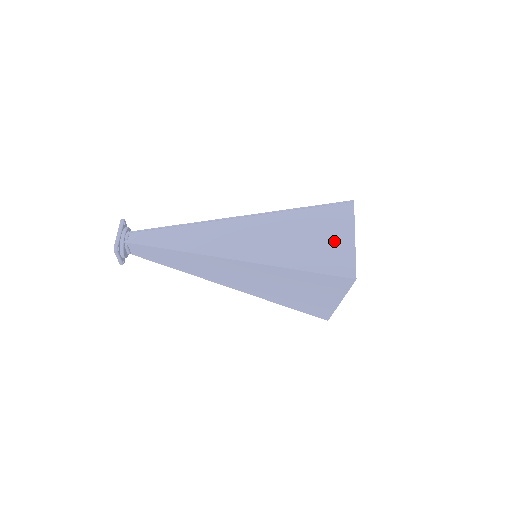
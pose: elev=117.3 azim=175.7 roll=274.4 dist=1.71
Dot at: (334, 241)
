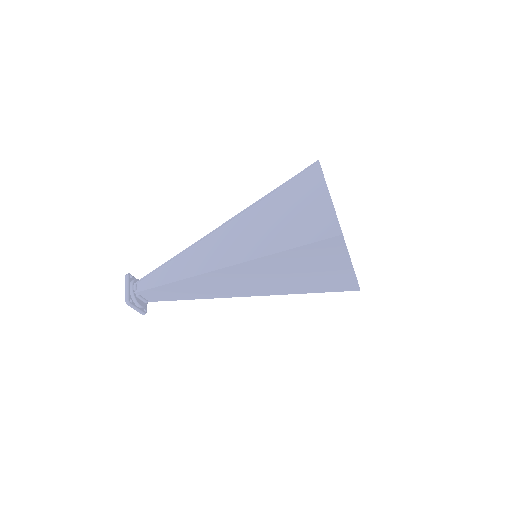
Dot at: (311, 208)
